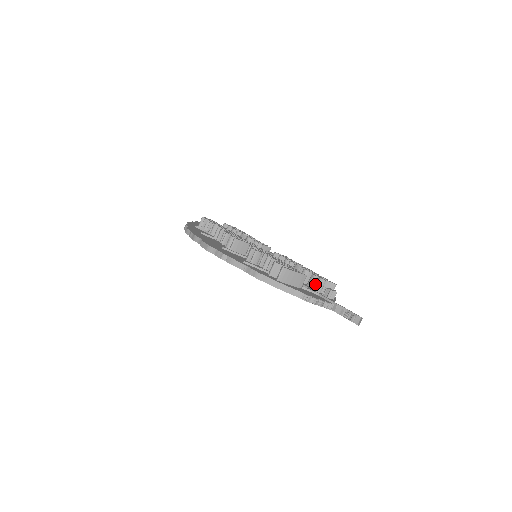
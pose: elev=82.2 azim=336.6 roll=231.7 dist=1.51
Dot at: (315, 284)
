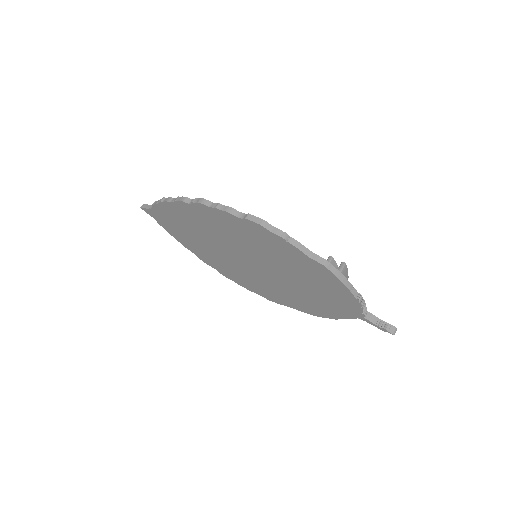
Dot at: occluded
